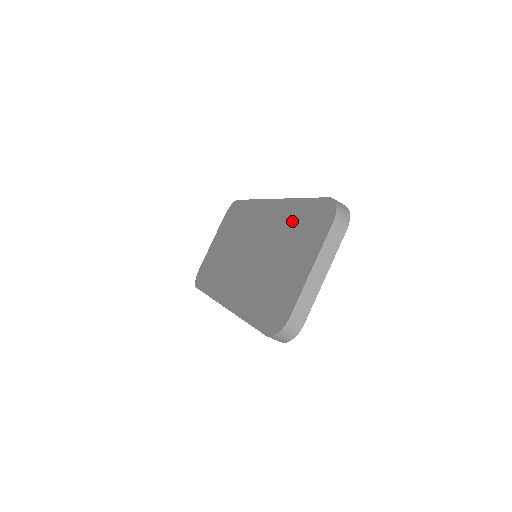
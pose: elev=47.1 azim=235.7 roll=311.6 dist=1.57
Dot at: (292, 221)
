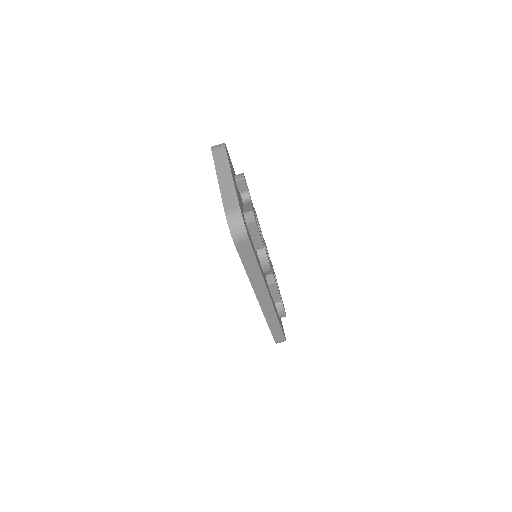
Dot at: occluded
